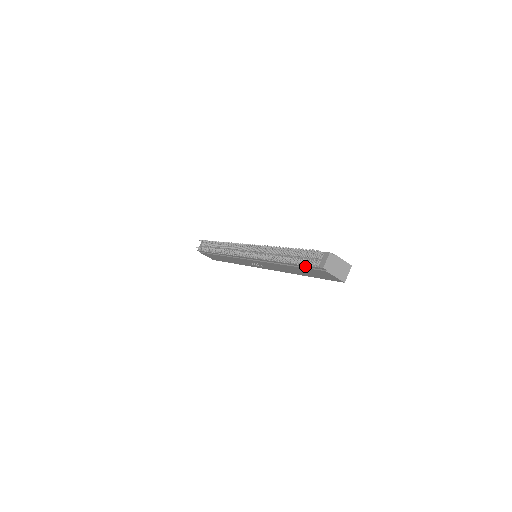
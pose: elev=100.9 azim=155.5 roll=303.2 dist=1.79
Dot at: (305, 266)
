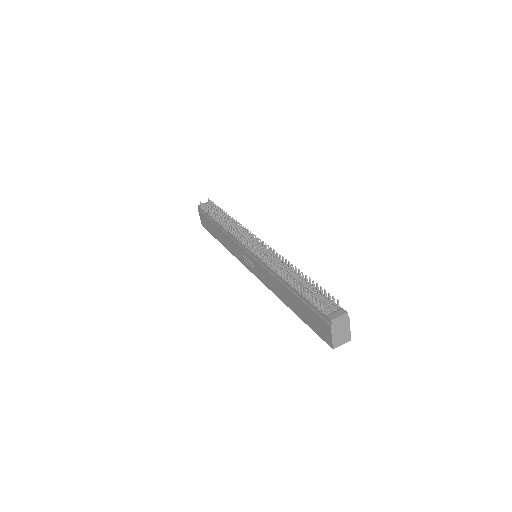
Dot at: (310, 304)
